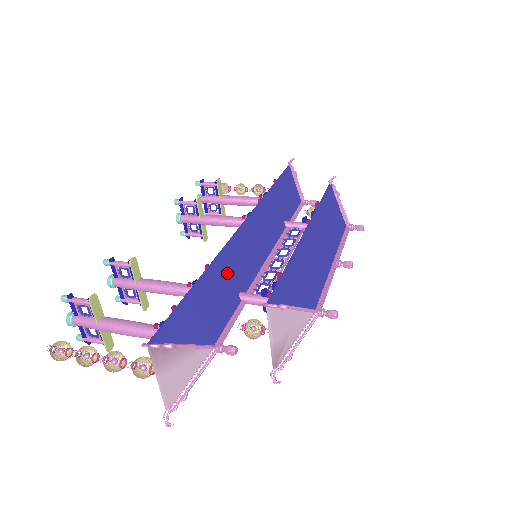
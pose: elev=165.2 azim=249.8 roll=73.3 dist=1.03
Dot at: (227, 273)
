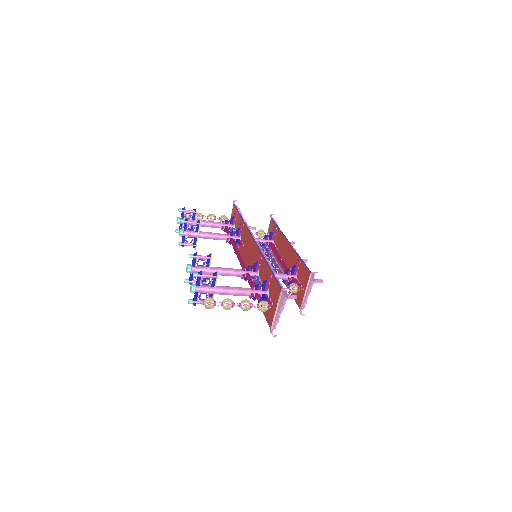
Dot at: occluded
